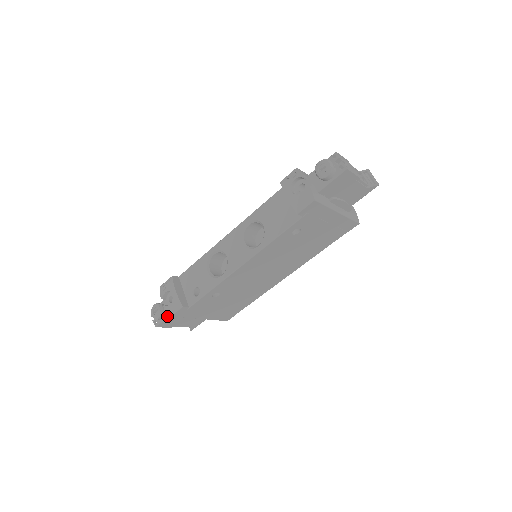
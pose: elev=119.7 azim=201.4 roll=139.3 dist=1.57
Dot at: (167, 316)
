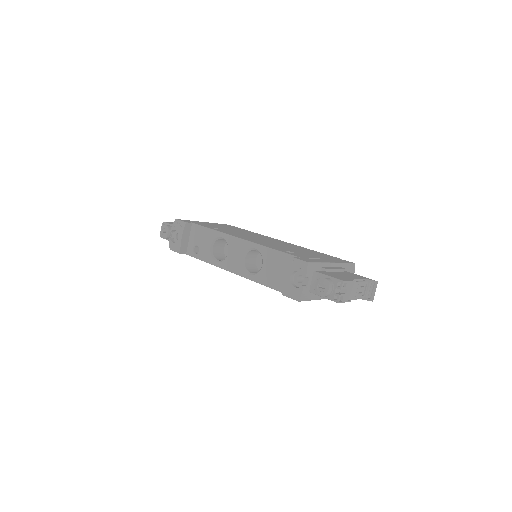
Dot at: occluded
